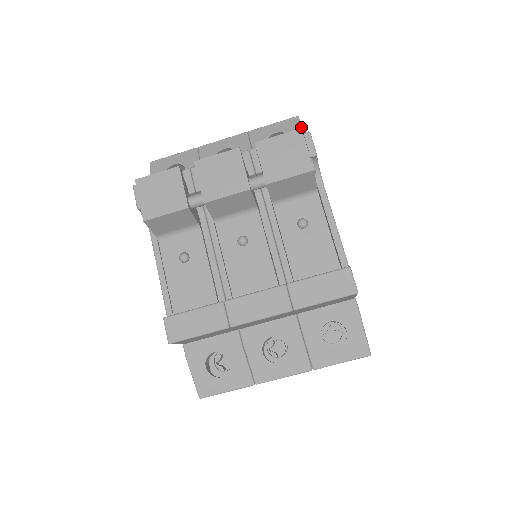
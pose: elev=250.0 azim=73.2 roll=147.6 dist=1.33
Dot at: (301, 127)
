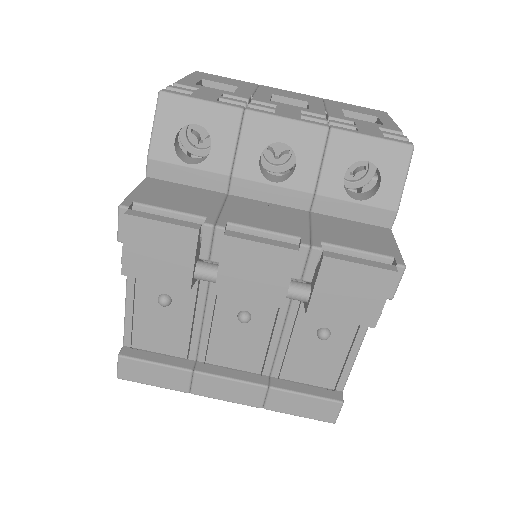
Dot at: (406, 174)
